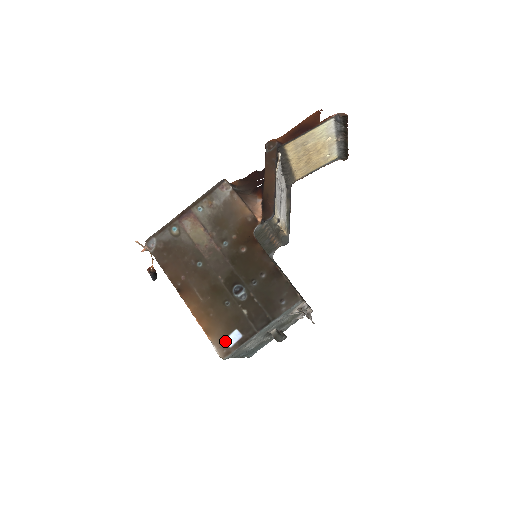
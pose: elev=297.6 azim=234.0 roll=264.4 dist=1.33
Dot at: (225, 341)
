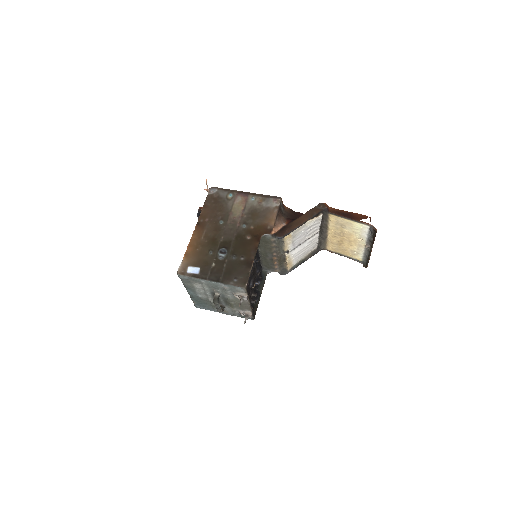
Dot at: (188, 267)
